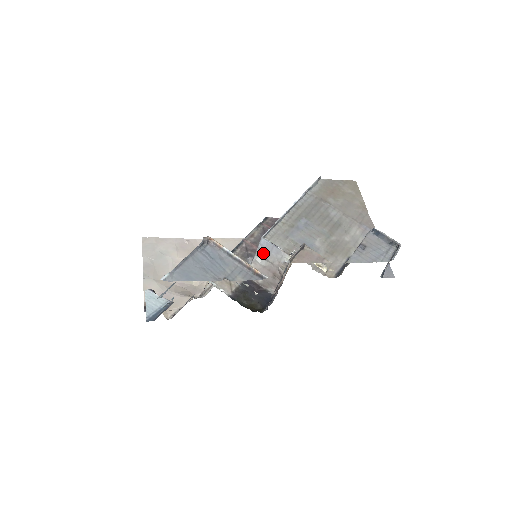
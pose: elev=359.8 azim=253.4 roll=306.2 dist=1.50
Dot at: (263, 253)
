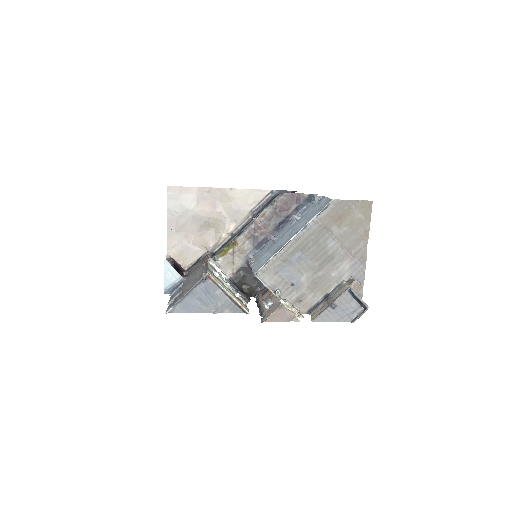
Dot at: occluded
